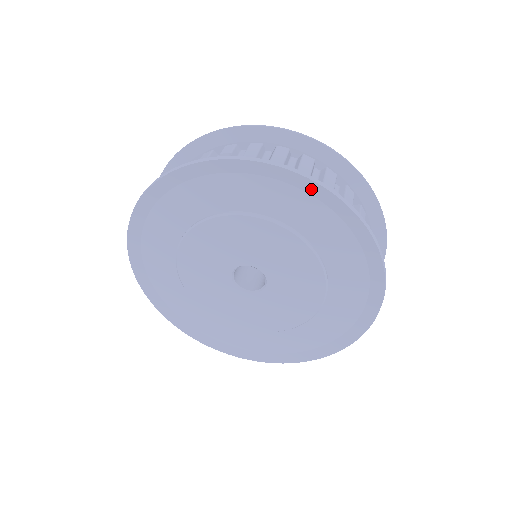
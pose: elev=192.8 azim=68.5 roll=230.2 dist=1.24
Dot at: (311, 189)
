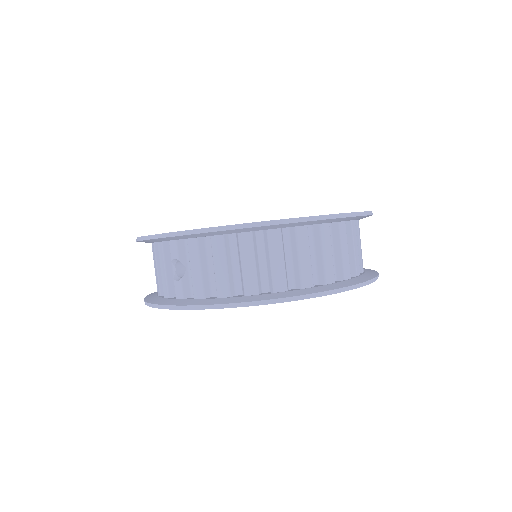
Dot at: occluded
